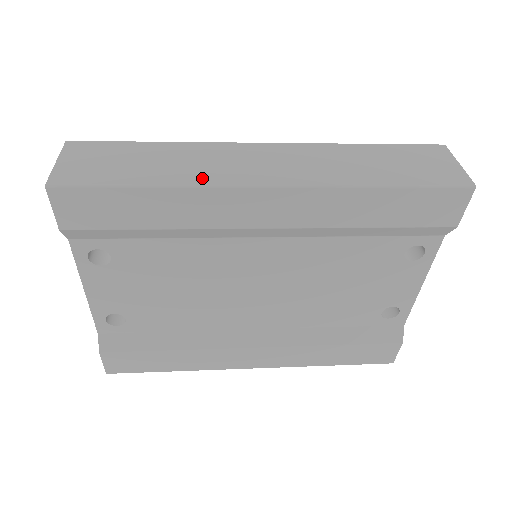
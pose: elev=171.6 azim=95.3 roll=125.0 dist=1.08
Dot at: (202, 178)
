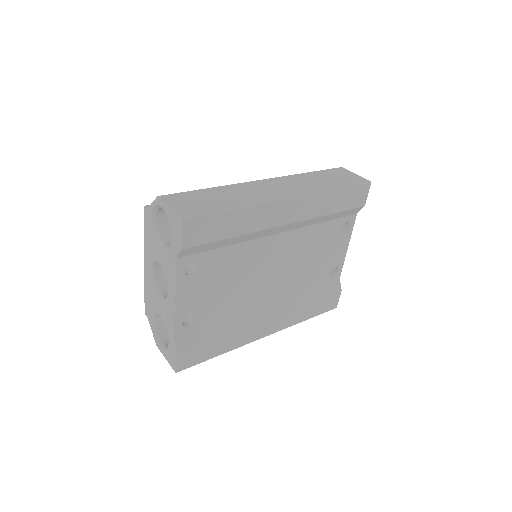
Dot at: (256, 200)
